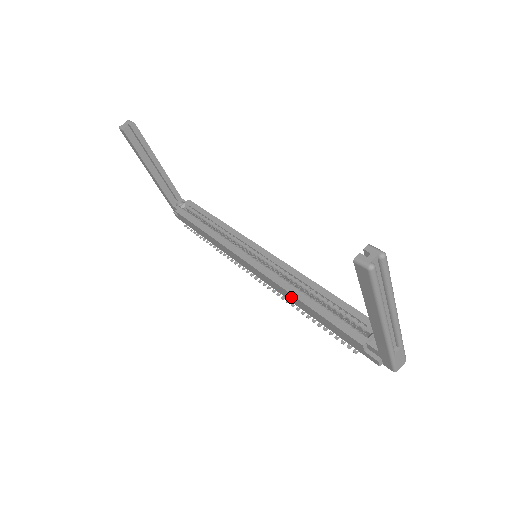
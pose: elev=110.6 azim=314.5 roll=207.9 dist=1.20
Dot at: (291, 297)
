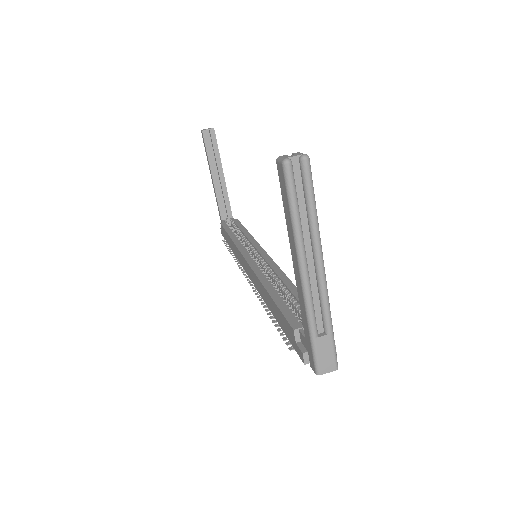
Dot at: (262, 290)
